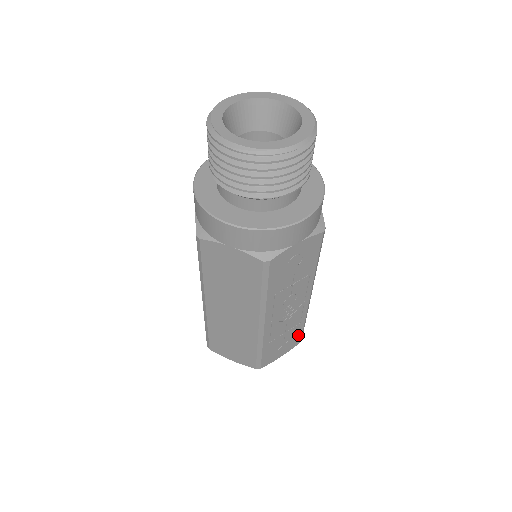
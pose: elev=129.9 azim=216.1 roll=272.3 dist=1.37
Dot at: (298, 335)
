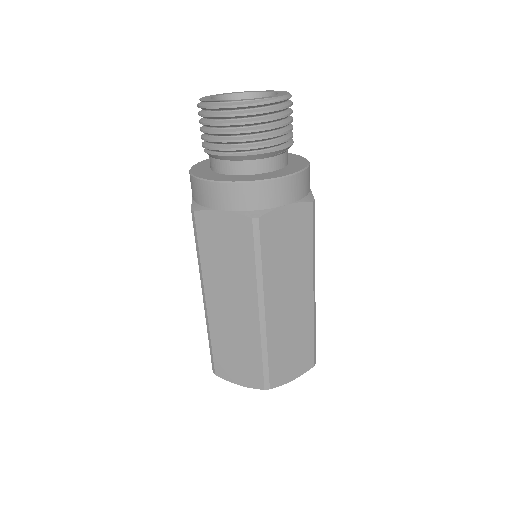
Dot at: occluded
